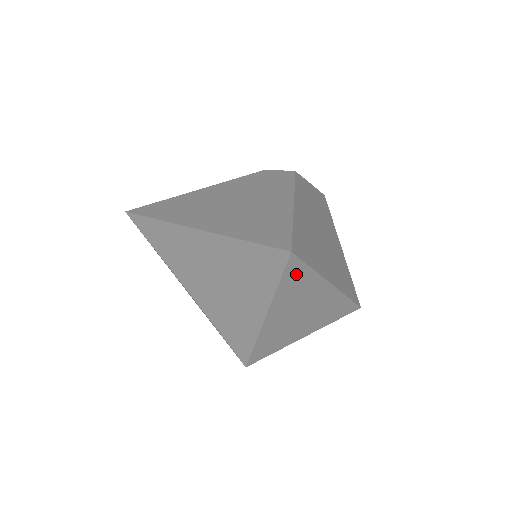
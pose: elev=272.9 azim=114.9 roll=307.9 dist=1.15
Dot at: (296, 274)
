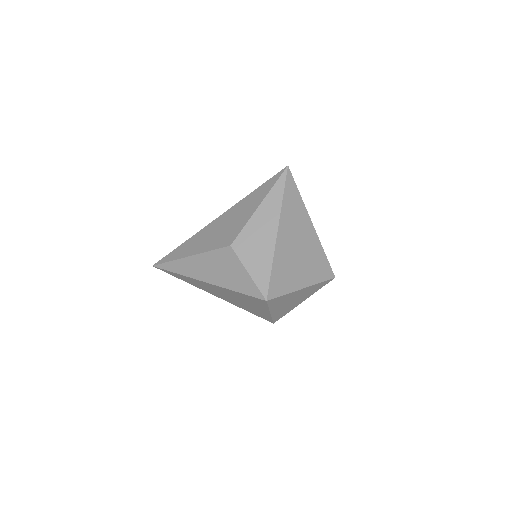
Dot at: (292, 191)
